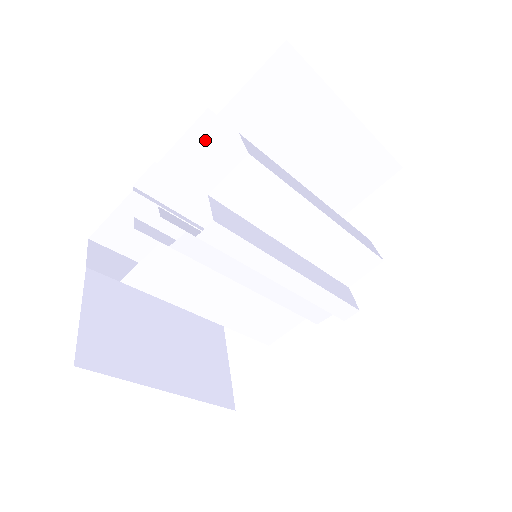
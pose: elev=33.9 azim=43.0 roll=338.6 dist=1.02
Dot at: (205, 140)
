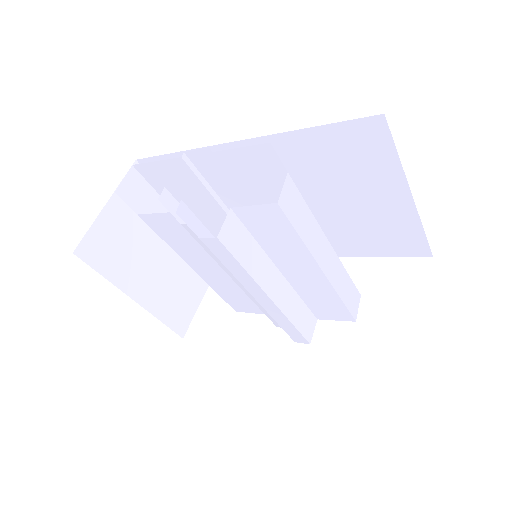
Dot at: (257, 160)
